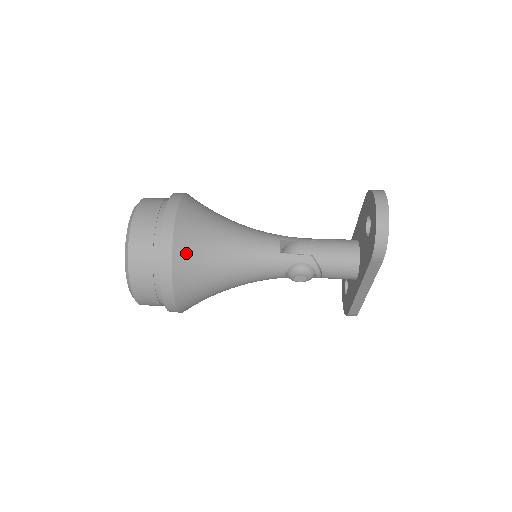
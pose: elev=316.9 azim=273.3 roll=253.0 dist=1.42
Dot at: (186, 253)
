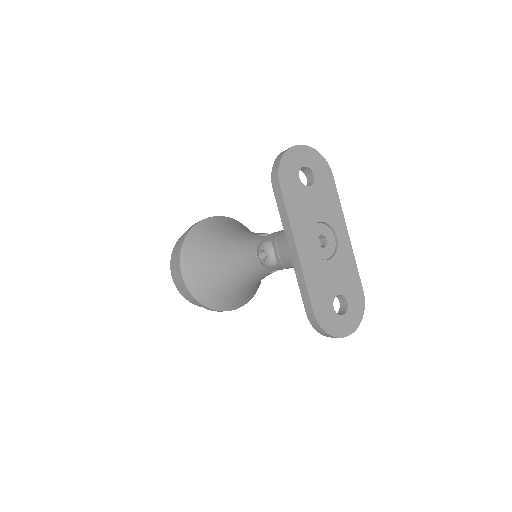
Dot at: (201, 231)
